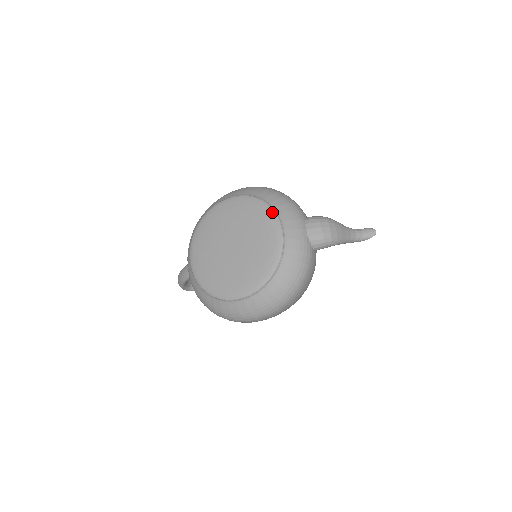
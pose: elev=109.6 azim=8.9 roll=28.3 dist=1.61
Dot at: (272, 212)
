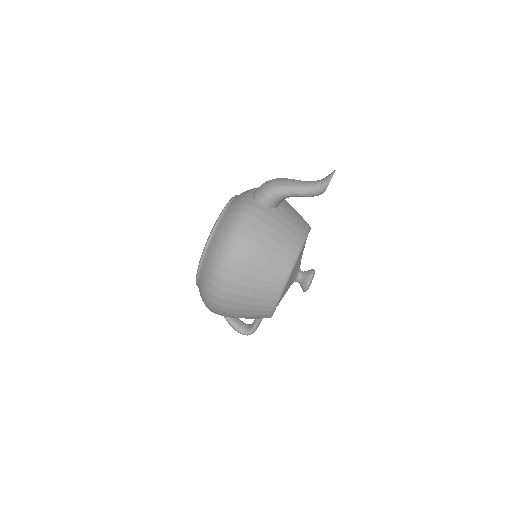
Dot at: occluded
